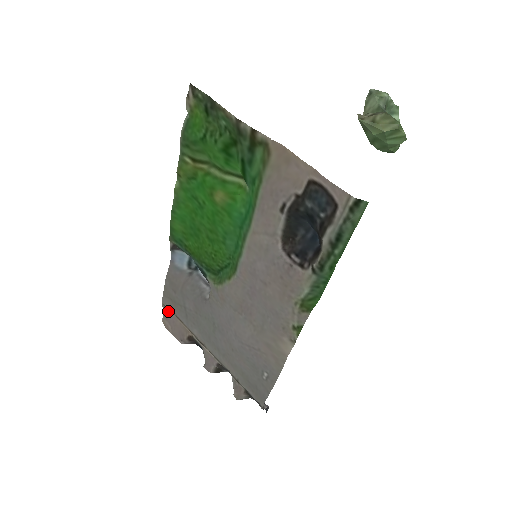
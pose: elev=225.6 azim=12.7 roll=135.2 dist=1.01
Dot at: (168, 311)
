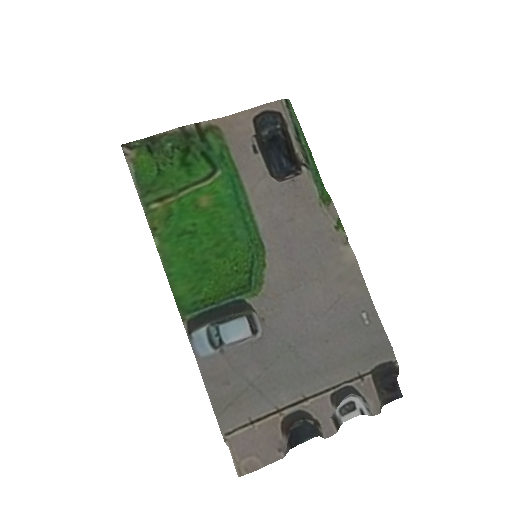
Dot at: (236, 439)
